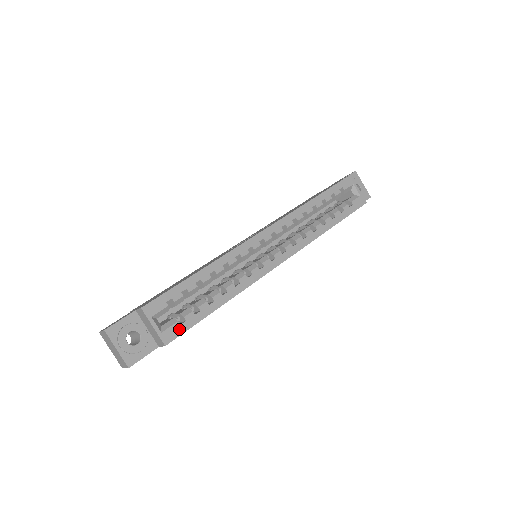
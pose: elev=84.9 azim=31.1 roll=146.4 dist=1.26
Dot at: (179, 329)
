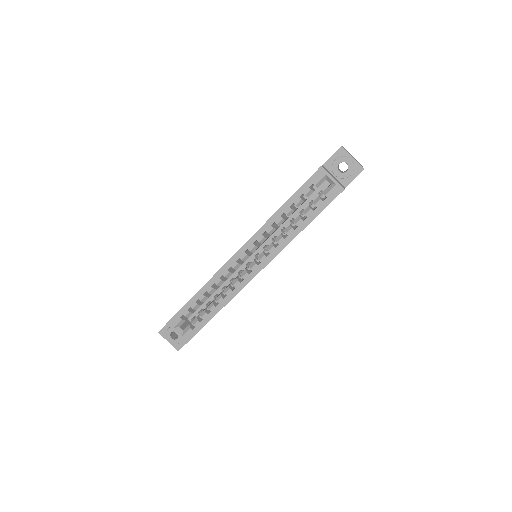
Dot at: (192, 333)
